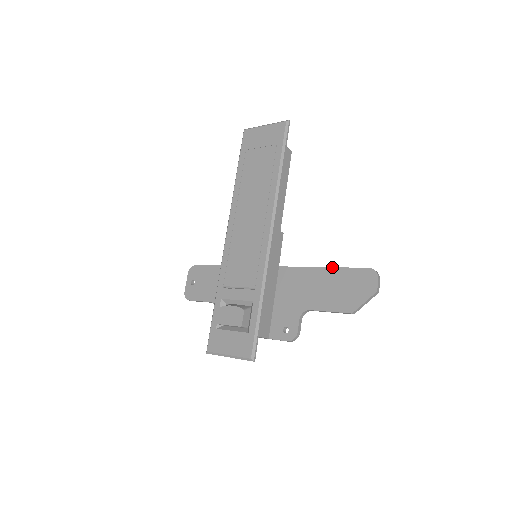
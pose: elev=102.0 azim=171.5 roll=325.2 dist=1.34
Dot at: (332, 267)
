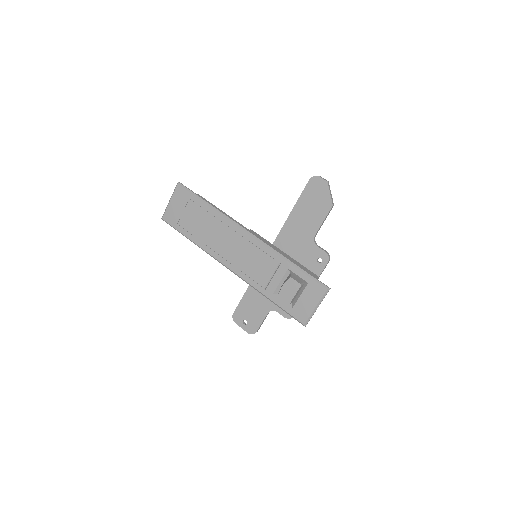
Dot at: (295, 205)
